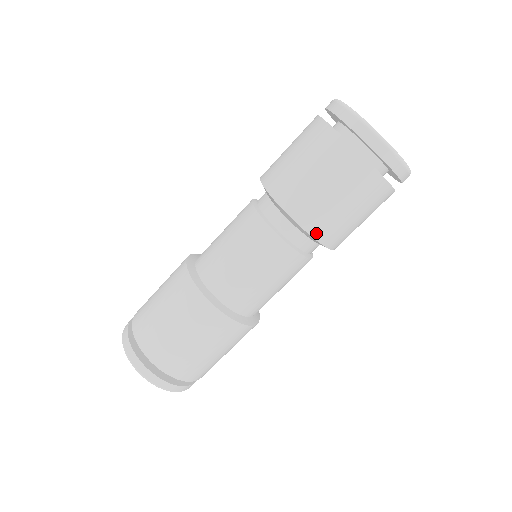
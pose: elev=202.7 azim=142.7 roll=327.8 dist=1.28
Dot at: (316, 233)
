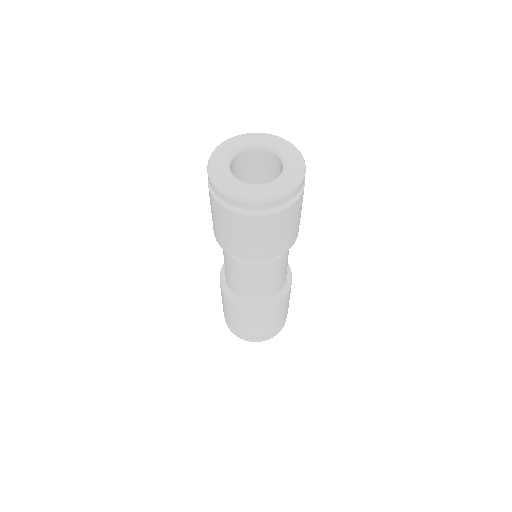
Dot at: (240, 256)
